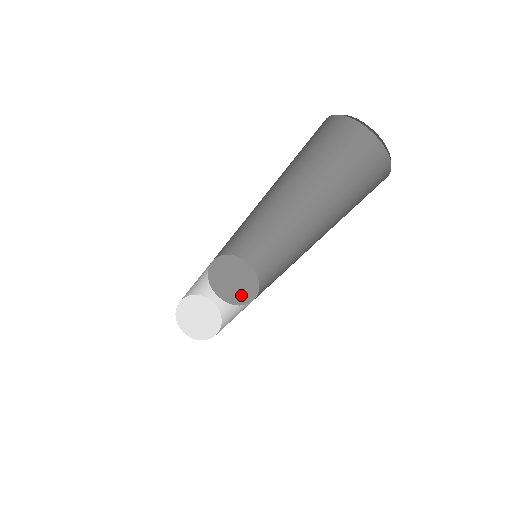
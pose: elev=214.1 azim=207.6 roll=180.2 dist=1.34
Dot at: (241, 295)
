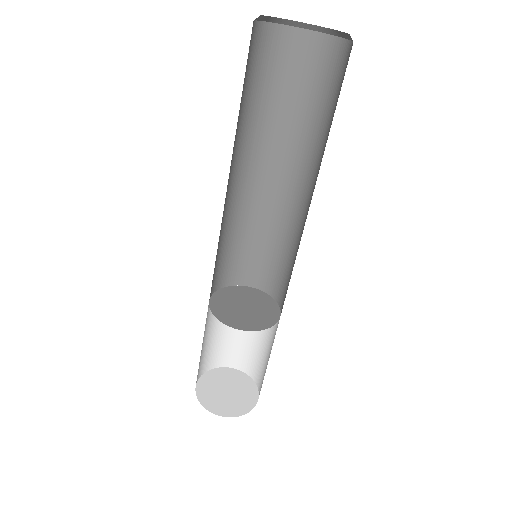
Dot at: (237, 319)
